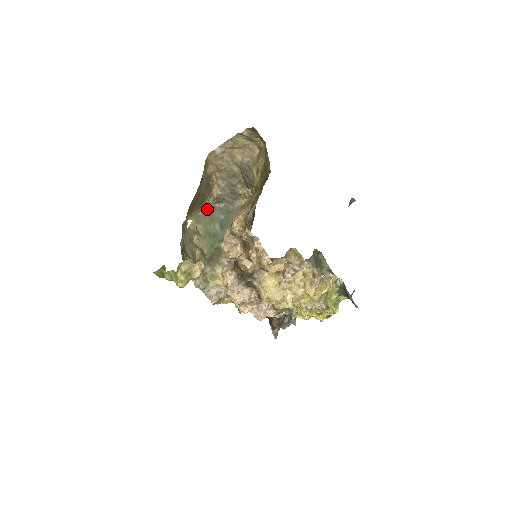
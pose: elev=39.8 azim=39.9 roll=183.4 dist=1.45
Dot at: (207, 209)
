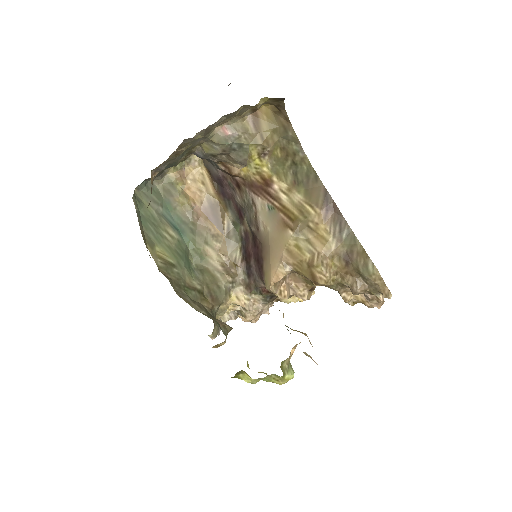
Dot at: (137, 209)
